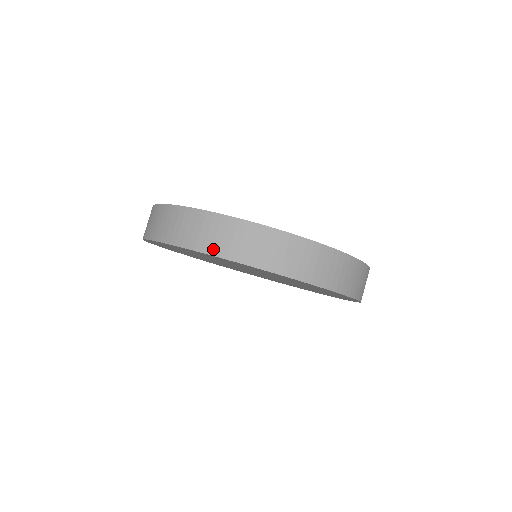
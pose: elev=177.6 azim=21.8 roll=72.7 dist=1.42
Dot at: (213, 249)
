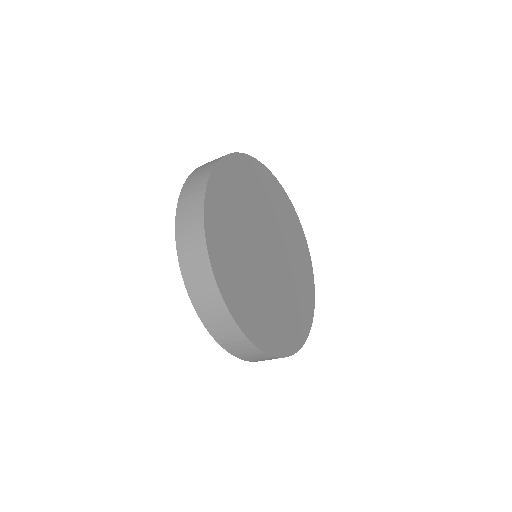
Dot at: (189, 285)
